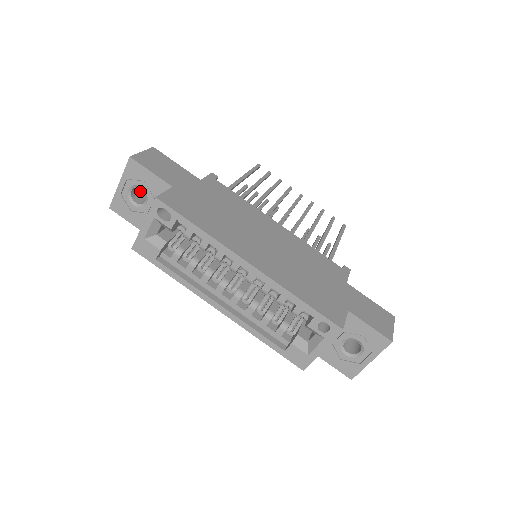
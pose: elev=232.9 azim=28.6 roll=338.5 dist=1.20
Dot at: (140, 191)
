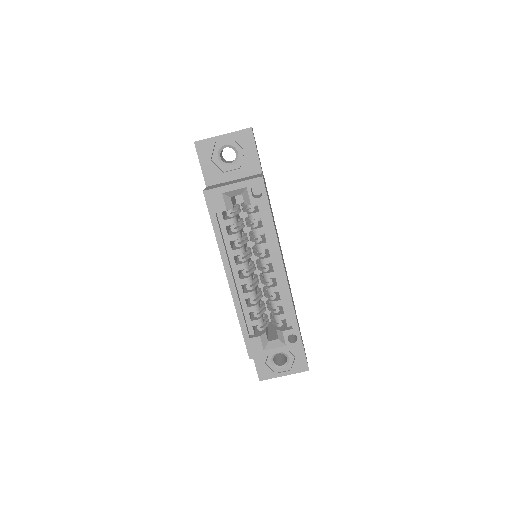
Dot at: occluded
